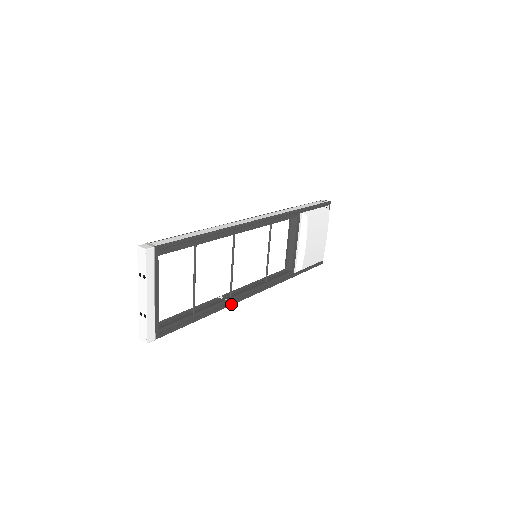
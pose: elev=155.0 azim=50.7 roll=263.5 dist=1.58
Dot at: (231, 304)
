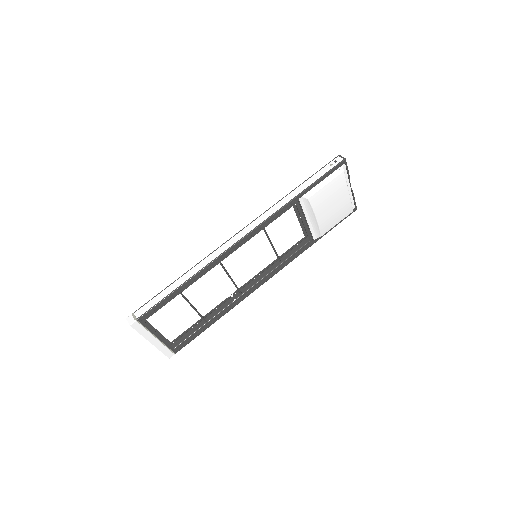
Dot at: (241, 300)
